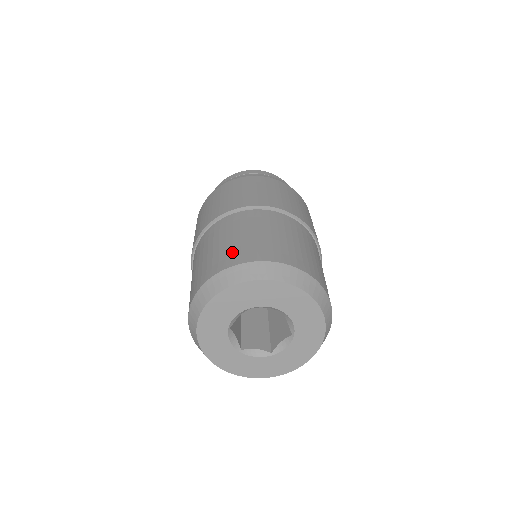
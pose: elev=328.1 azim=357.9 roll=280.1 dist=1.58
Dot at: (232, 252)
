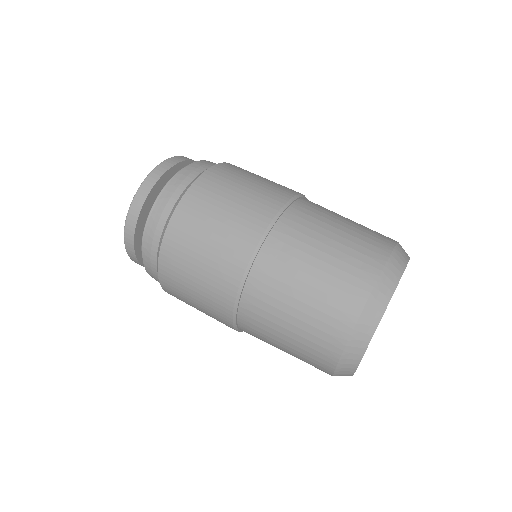
Dot at: (366, 242)
